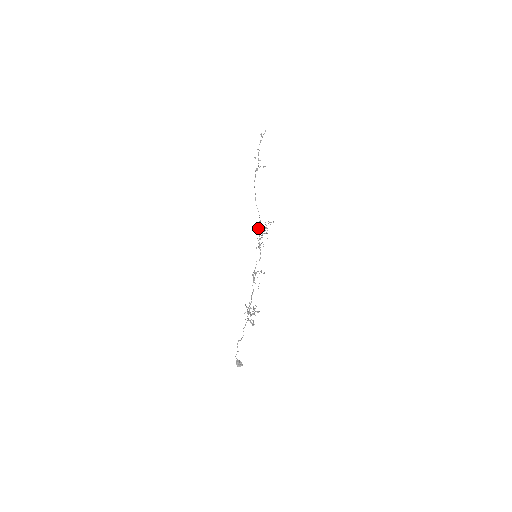
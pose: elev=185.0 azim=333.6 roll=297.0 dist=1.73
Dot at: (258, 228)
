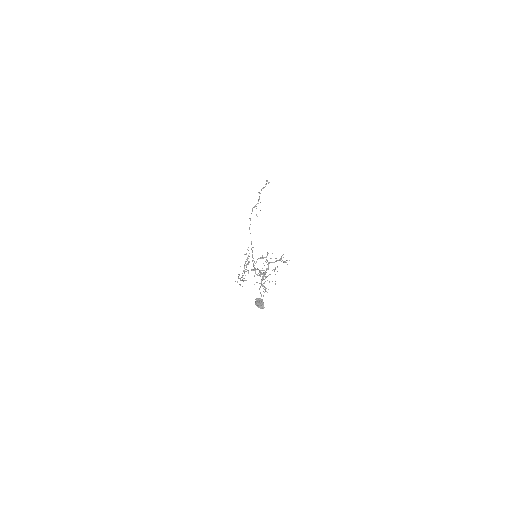
Dot at: occluded
